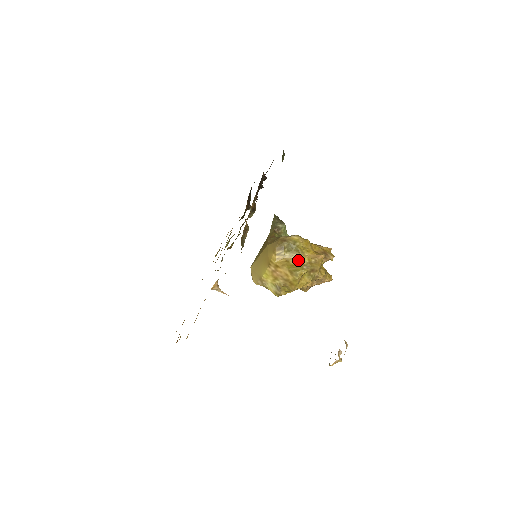
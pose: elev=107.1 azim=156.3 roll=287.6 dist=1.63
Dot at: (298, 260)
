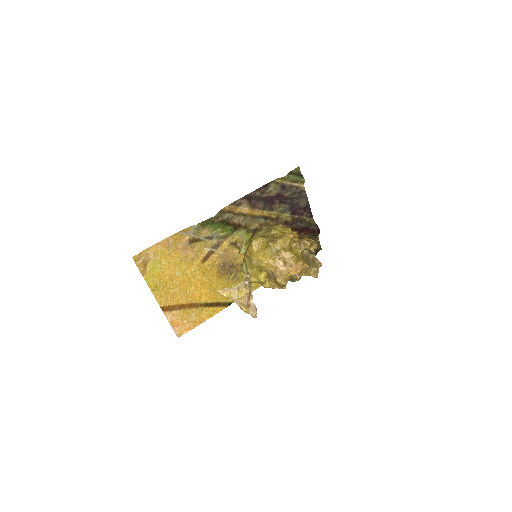
Dot at: (266, 235)
